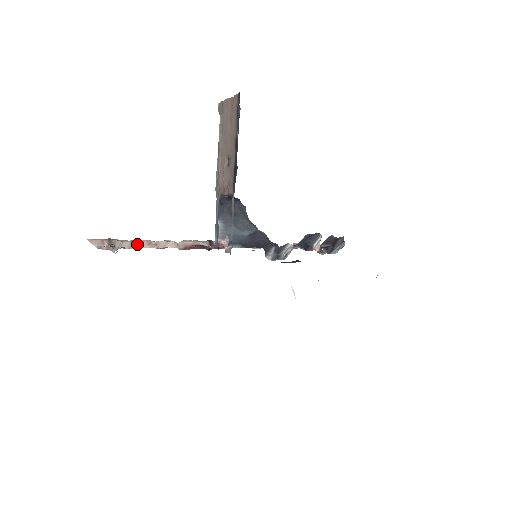
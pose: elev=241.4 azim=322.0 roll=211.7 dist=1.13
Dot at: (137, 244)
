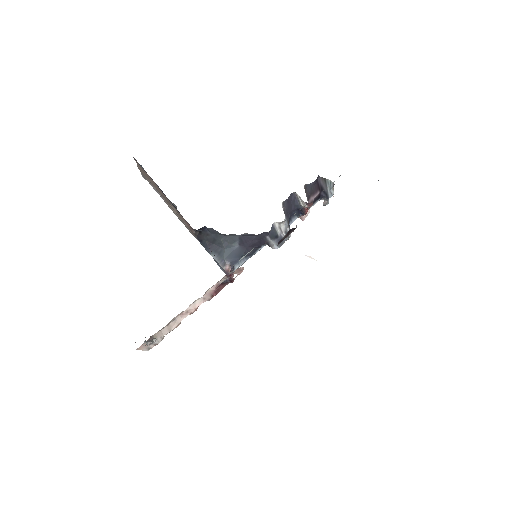
Dot at: (173, 323)
